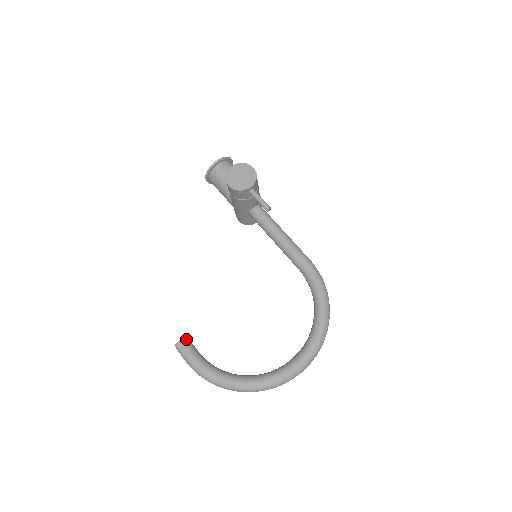
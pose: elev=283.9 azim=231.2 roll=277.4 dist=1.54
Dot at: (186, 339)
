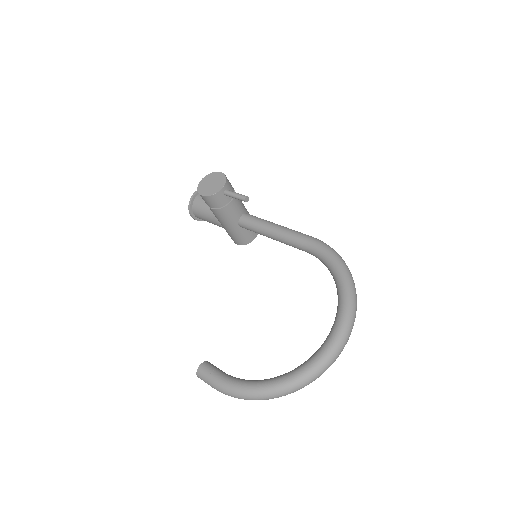
Dot at: (206, 363)
